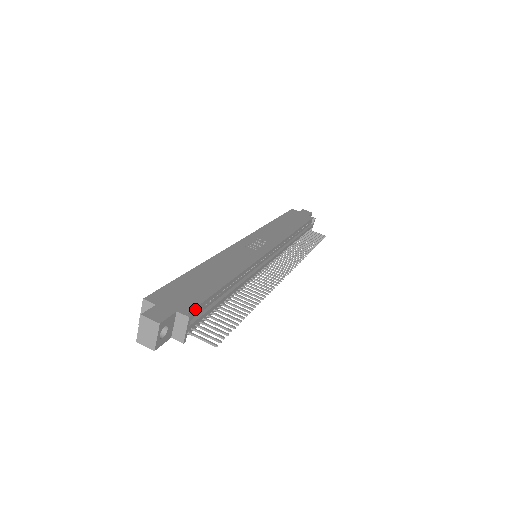
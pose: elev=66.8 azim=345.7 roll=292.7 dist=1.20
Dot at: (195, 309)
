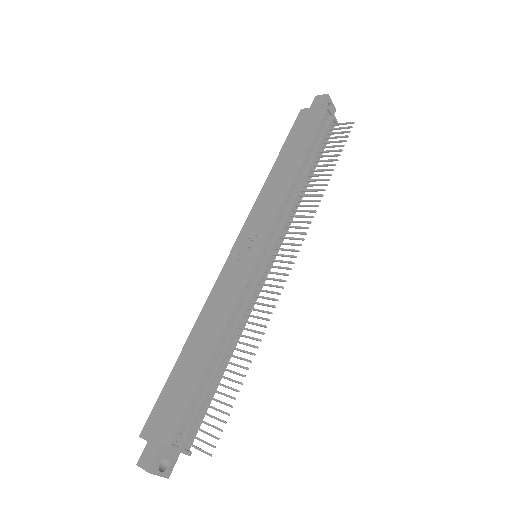
Dot at: (179, 429)
